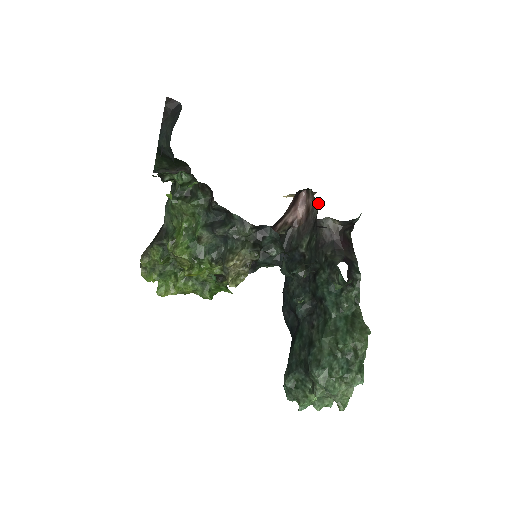
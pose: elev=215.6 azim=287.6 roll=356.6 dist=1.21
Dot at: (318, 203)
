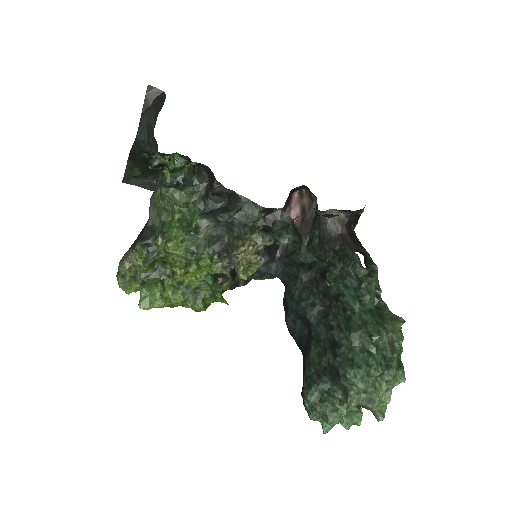
Dot at: (316, 200)
